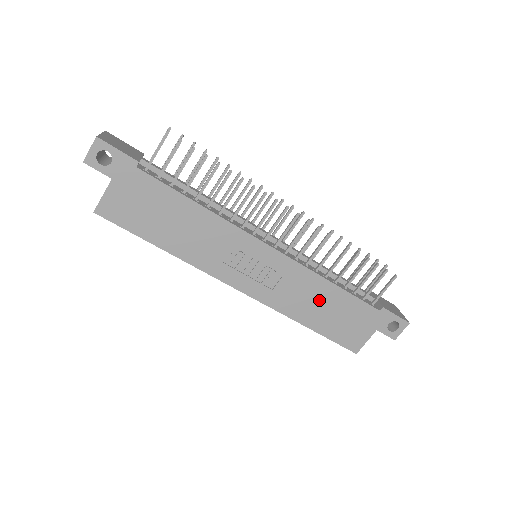
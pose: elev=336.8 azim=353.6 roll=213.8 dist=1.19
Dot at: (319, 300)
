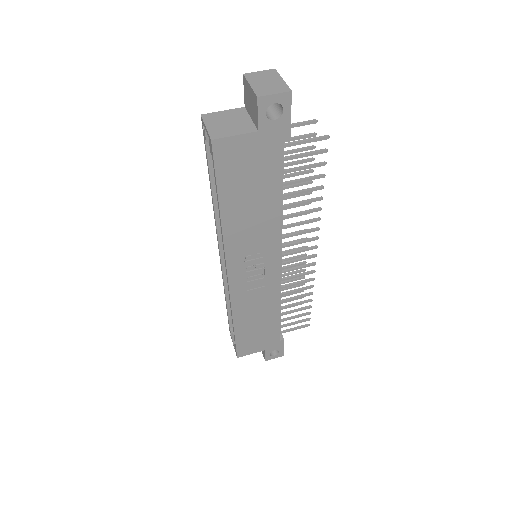
Dot at: (261, 315)
